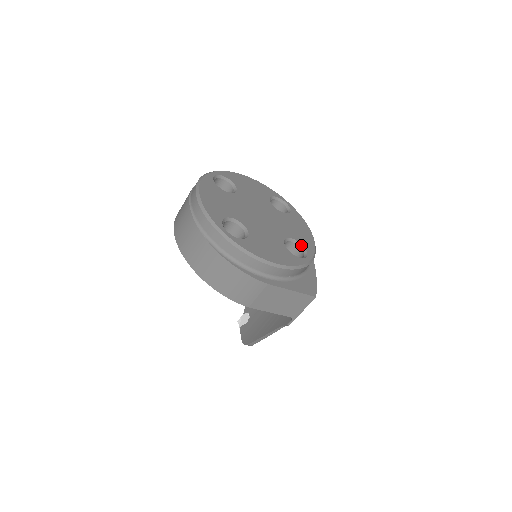
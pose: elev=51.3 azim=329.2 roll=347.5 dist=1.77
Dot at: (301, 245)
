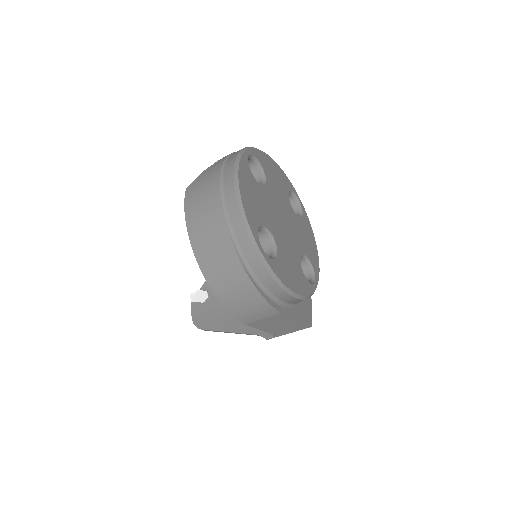
Dot at: (311, 264)
